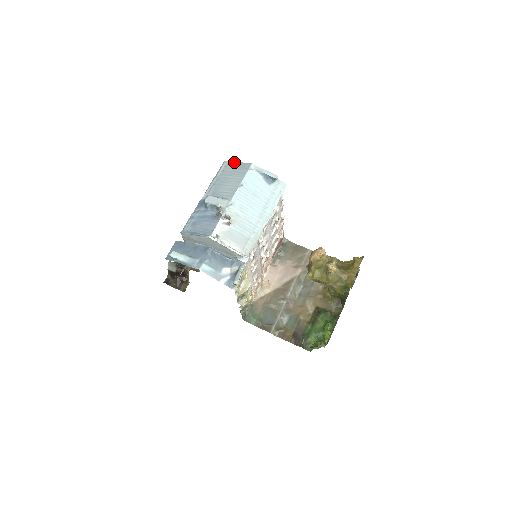
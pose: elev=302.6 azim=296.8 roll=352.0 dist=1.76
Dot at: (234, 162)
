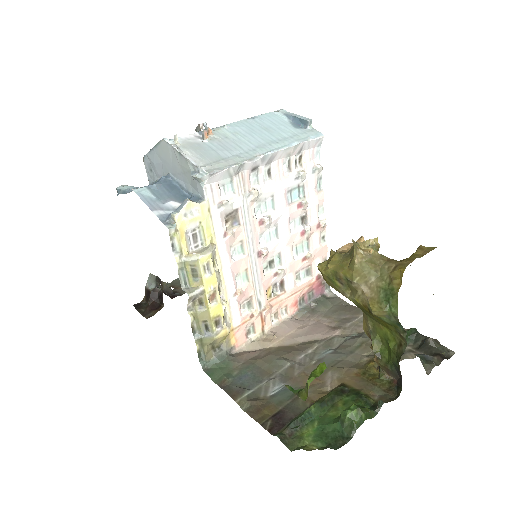
Dot at: occluded
